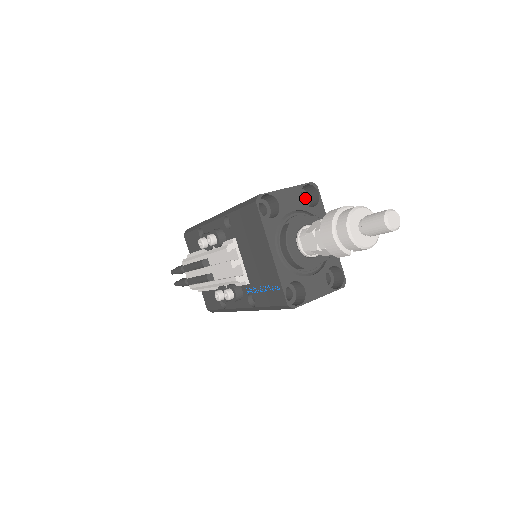
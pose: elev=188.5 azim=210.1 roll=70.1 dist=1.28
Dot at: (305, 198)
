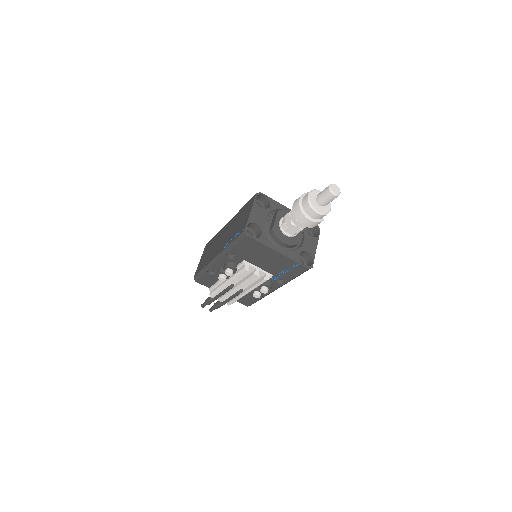
Dot at: (258, 204)
